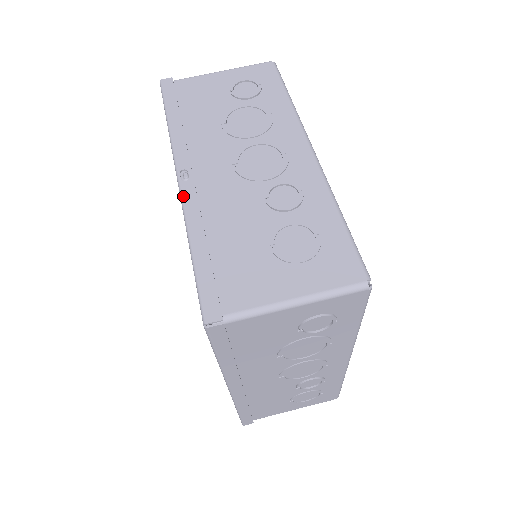
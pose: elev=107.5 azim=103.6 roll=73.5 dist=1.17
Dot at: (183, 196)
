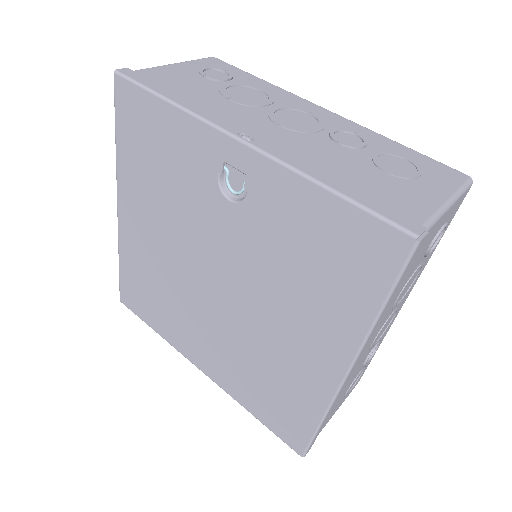
Dot at: (267, 151)
